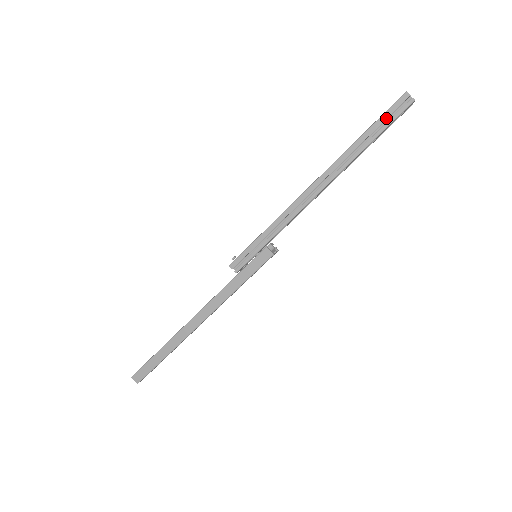
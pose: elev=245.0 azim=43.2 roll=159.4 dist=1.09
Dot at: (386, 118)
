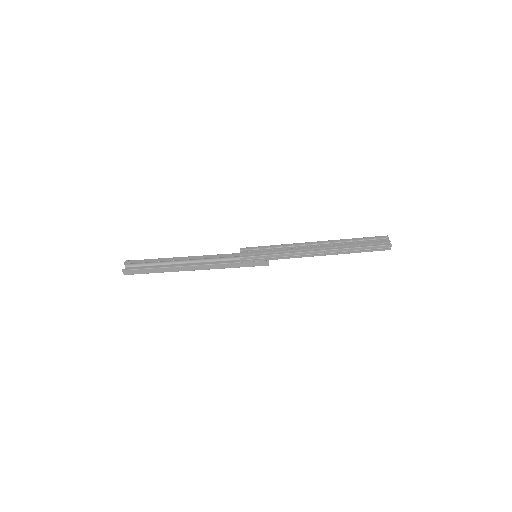
Dot at: (374, 248)
